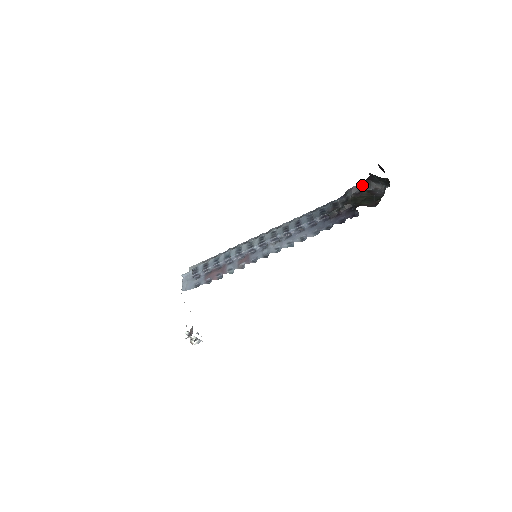
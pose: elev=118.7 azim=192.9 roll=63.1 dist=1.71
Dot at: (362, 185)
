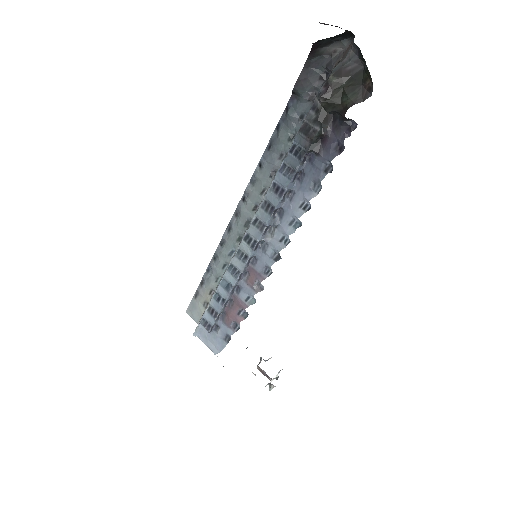
Dot at: (309, 64)
